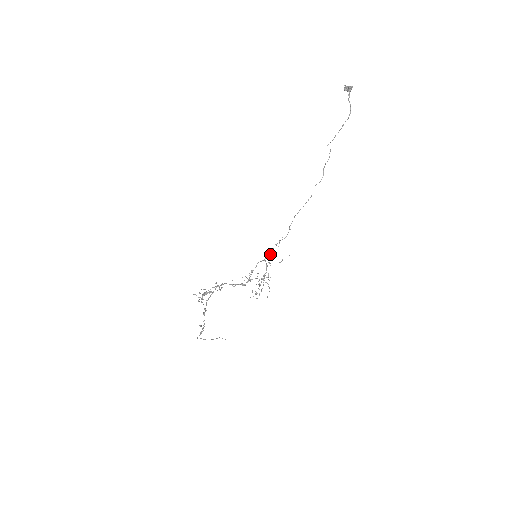
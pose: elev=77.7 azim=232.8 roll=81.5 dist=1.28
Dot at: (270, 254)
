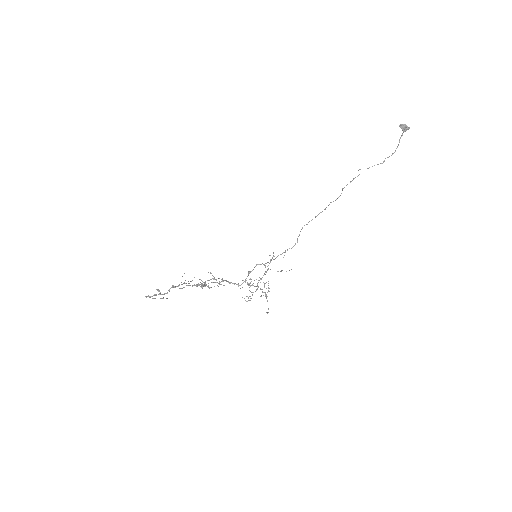
Dot at: (271, 260)
